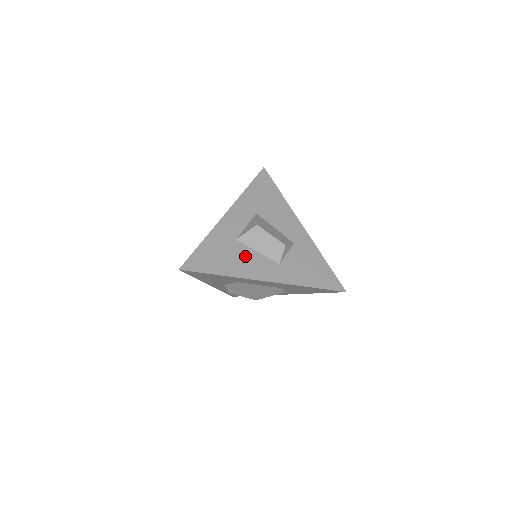
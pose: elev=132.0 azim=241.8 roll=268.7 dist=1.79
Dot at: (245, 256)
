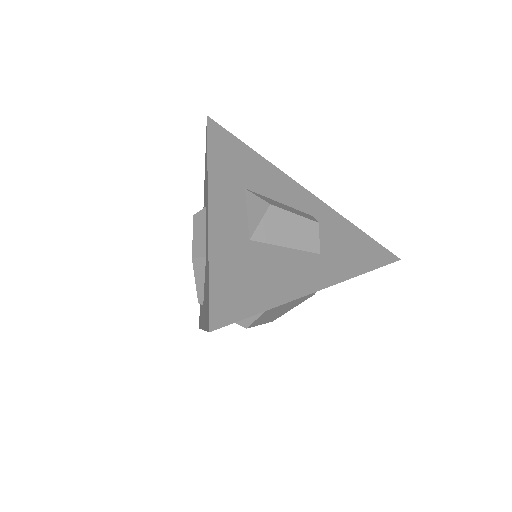
Dot at: (277, 261)
